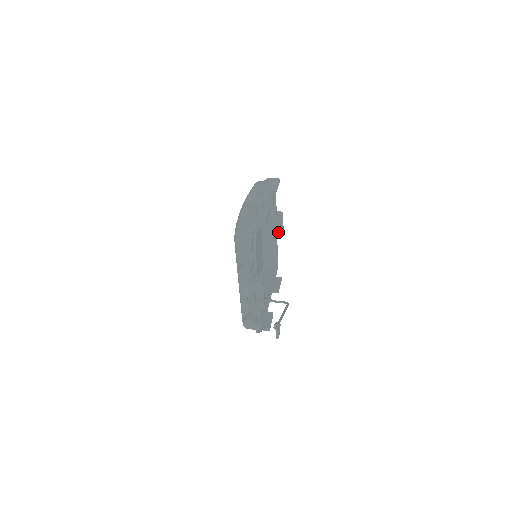
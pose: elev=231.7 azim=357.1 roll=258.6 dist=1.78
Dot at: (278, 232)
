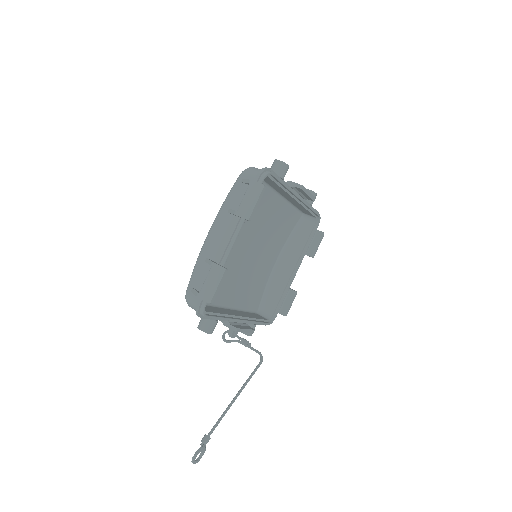
Dot at: (306, 197)
